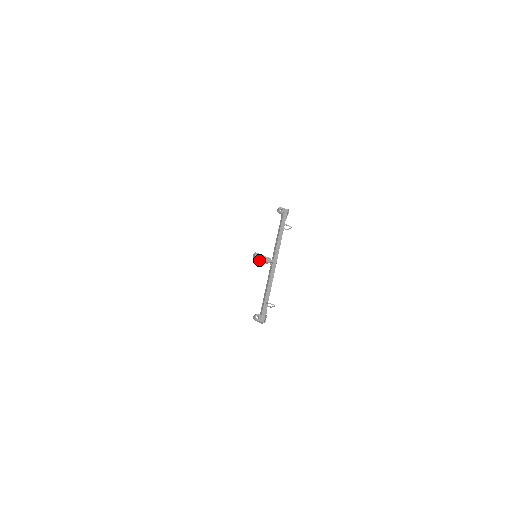
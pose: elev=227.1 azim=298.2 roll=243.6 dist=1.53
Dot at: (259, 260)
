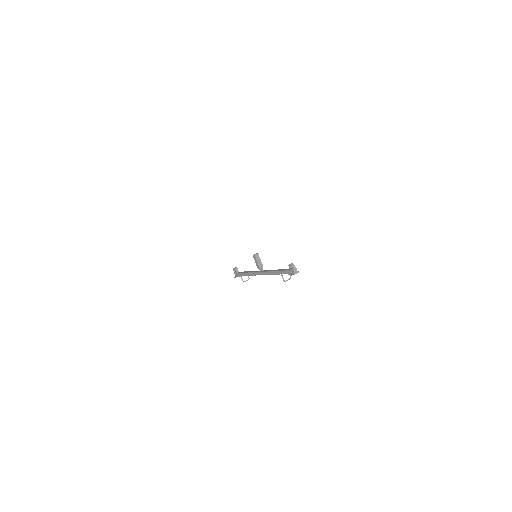
Dot at: (257, 260)
